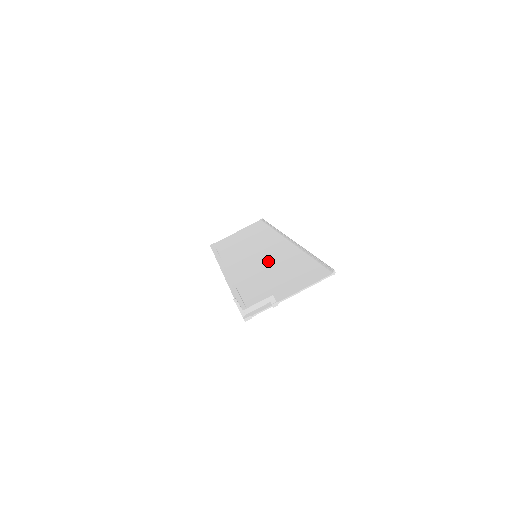
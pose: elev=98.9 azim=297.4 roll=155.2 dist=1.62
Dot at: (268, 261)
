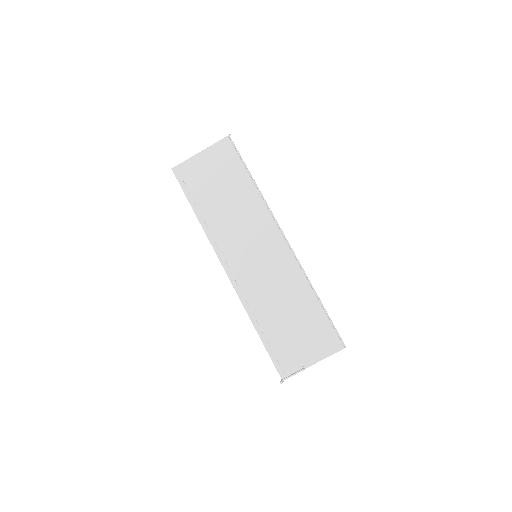
Dot at: (276, 282)
